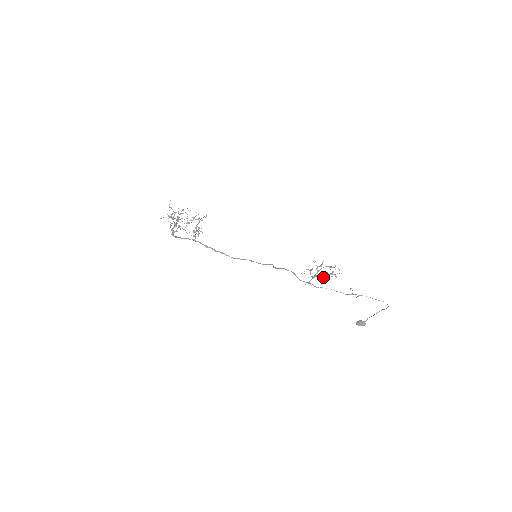
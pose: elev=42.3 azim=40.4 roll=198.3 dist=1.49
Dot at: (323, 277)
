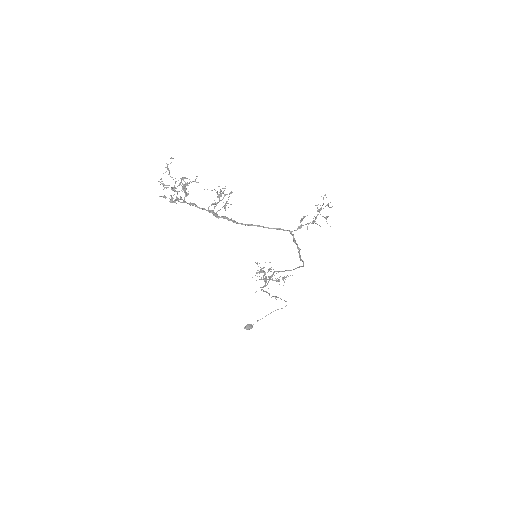
Dot at: occluded
